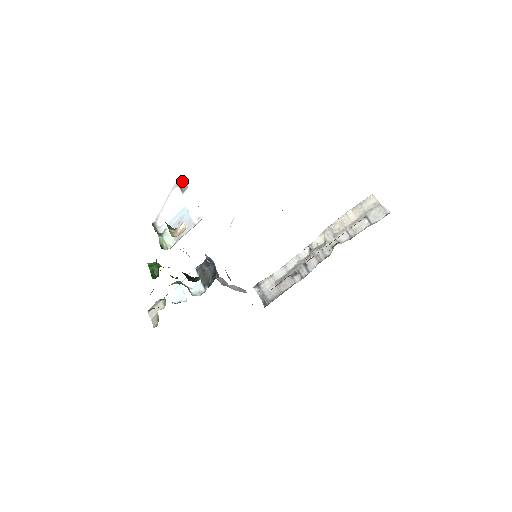
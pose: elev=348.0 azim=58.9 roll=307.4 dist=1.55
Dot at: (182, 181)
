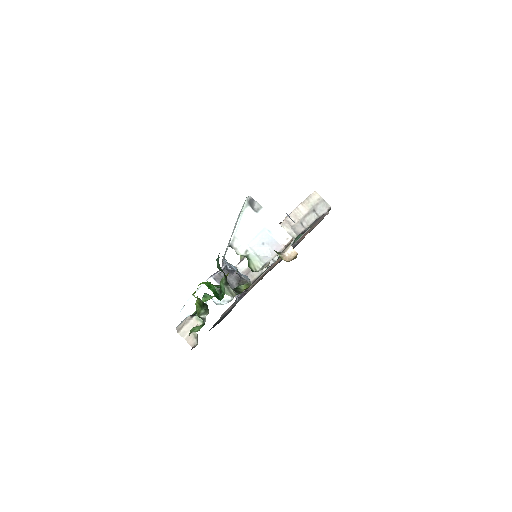
Dot at: (254, 200)
